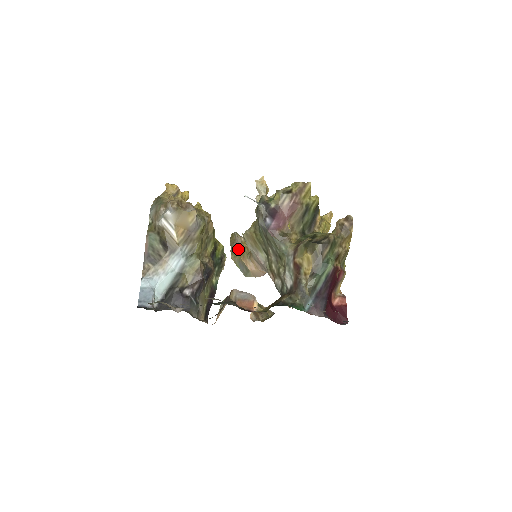
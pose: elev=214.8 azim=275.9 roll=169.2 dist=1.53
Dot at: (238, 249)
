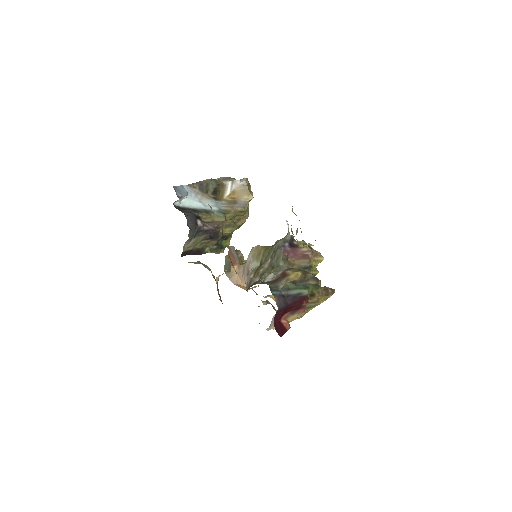
Dot at: occluded
